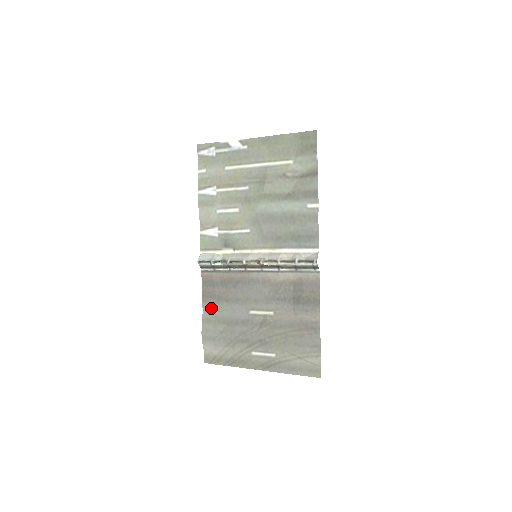
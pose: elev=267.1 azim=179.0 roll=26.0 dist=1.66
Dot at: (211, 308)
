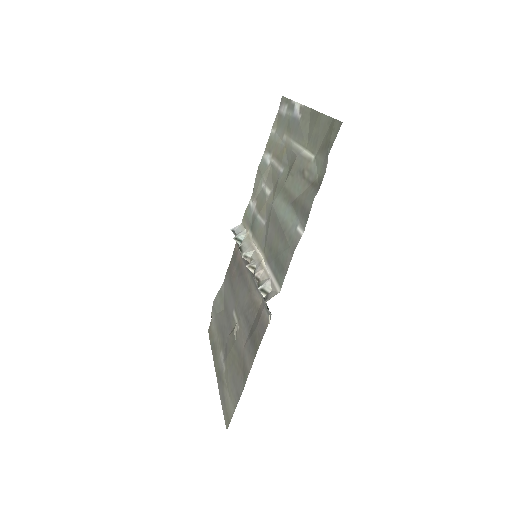
Dot at: (226, 283)
